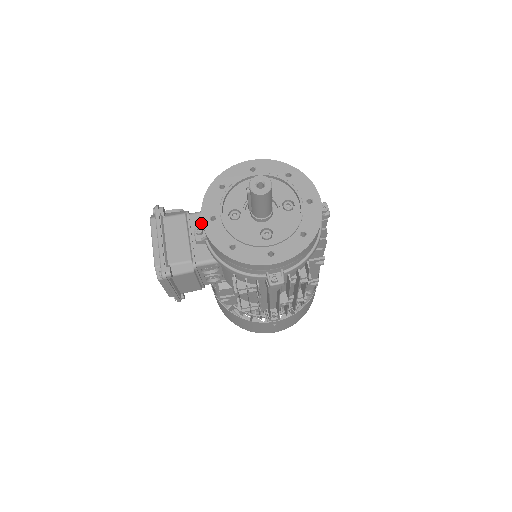
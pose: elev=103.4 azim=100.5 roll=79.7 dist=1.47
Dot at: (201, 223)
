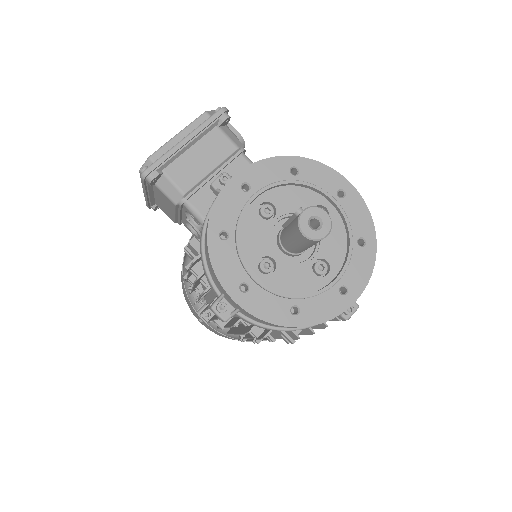
Dot at: occluded
